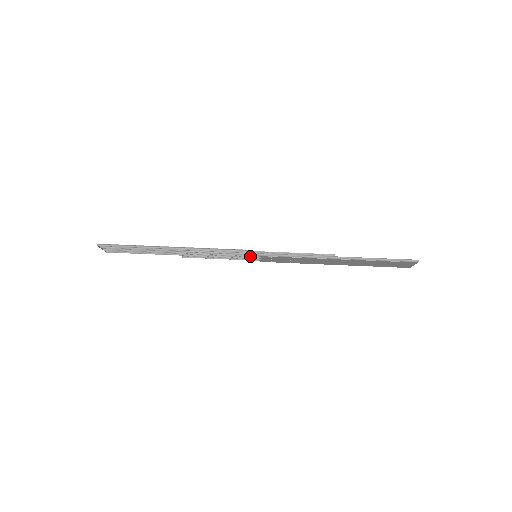
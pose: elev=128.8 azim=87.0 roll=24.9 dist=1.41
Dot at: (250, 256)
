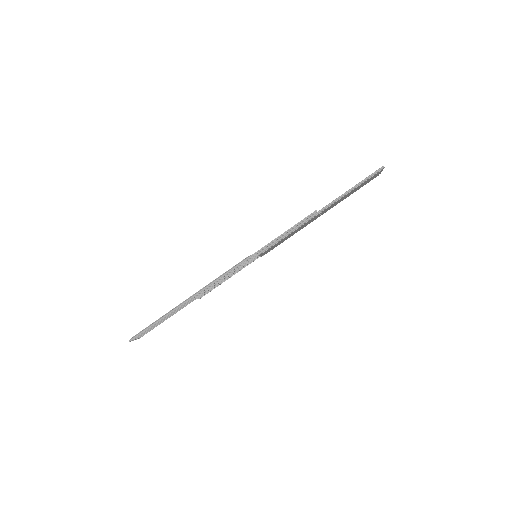
Dot at: (252, 260)
